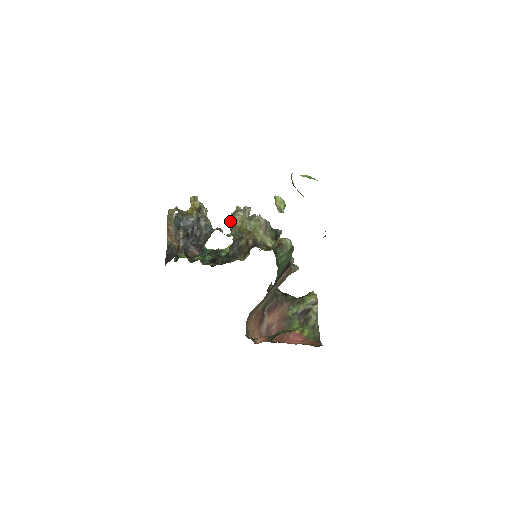
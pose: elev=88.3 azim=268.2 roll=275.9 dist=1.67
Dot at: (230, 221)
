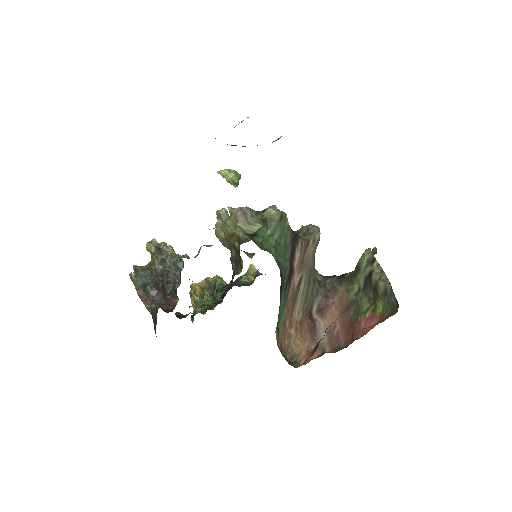
Dot at: occluded
